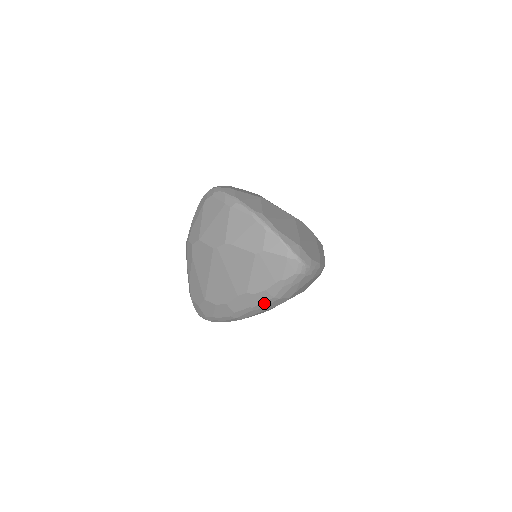
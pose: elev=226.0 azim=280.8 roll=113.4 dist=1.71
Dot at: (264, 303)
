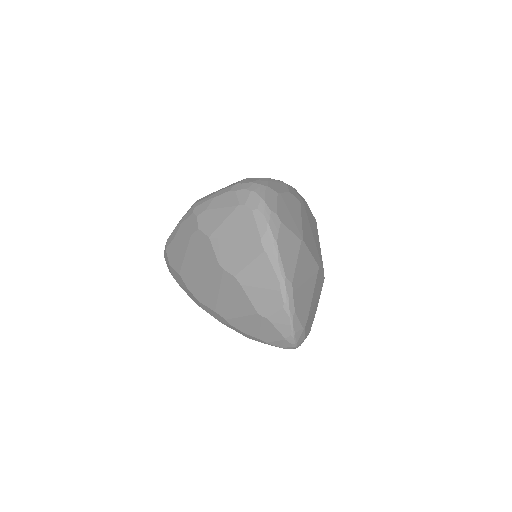
Dot at: occluded
